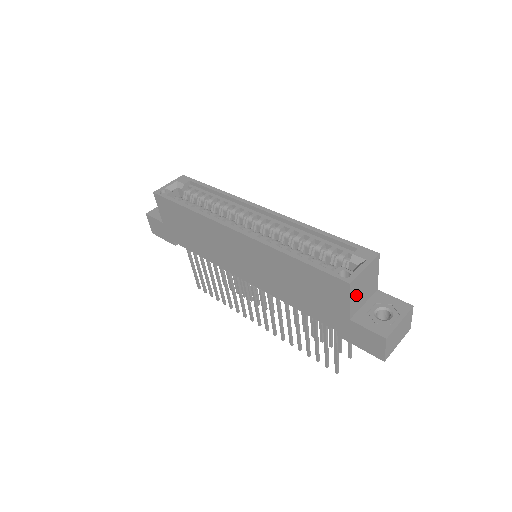
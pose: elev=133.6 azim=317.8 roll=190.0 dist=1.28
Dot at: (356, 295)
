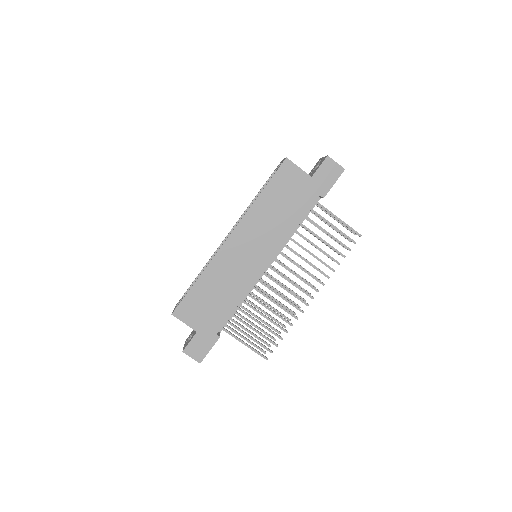
Dot at: occluded
